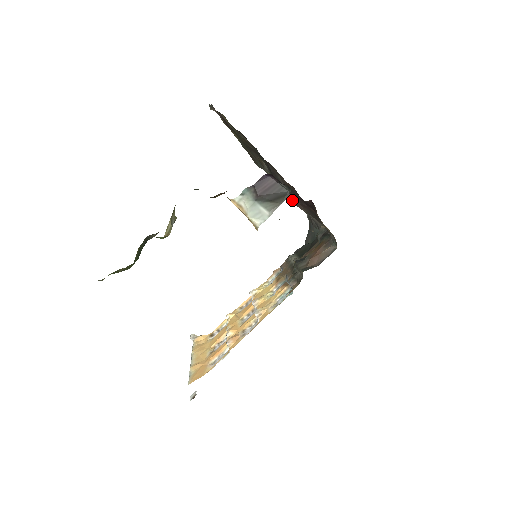
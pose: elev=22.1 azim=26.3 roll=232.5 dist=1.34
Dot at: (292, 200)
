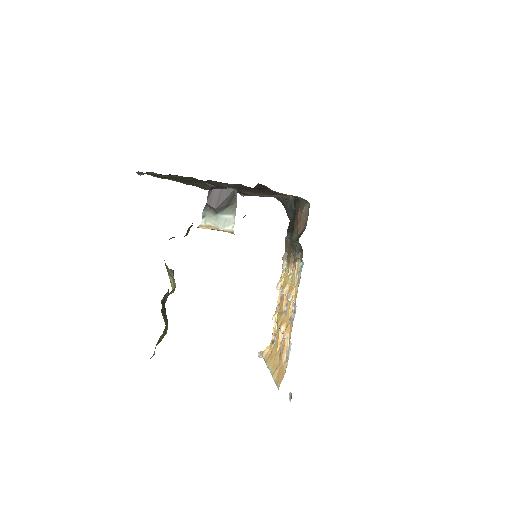
Dot at: (247, 194)
